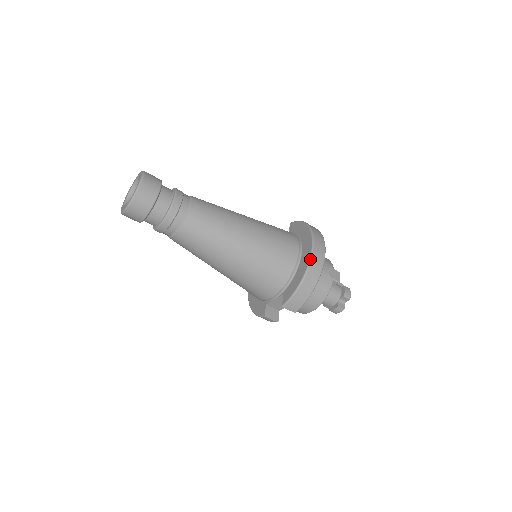
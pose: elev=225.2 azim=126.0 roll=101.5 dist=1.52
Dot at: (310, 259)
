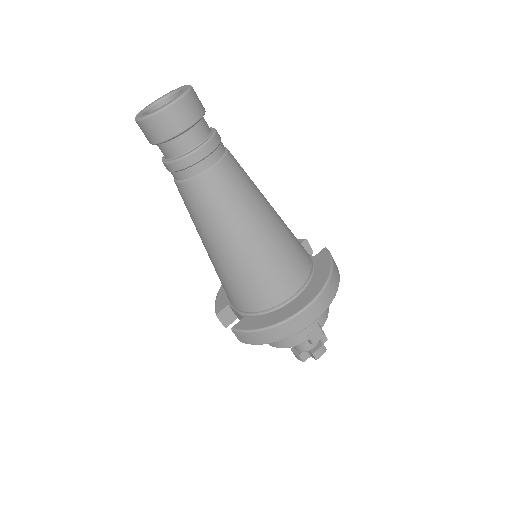
Dot at: (291, 317)
